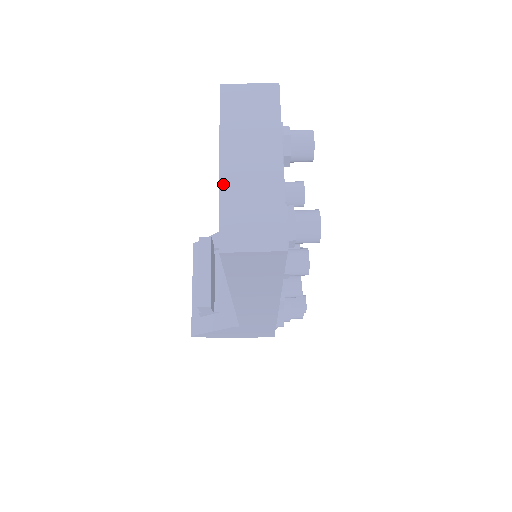
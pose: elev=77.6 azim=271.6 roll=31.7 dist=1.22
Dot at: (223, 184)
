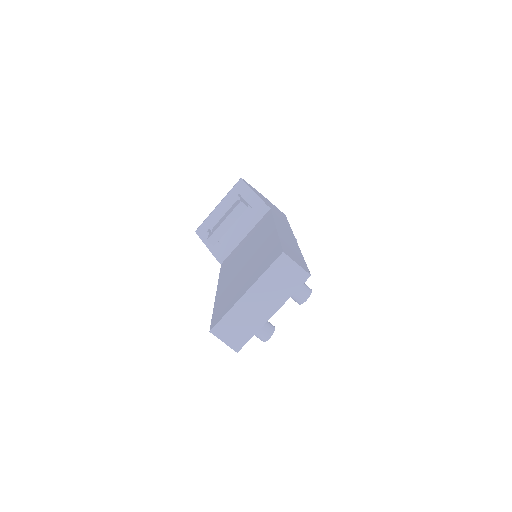
Dot at: (238, 304)
